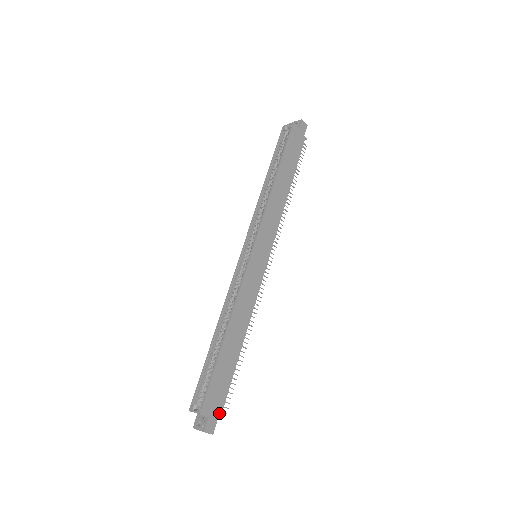
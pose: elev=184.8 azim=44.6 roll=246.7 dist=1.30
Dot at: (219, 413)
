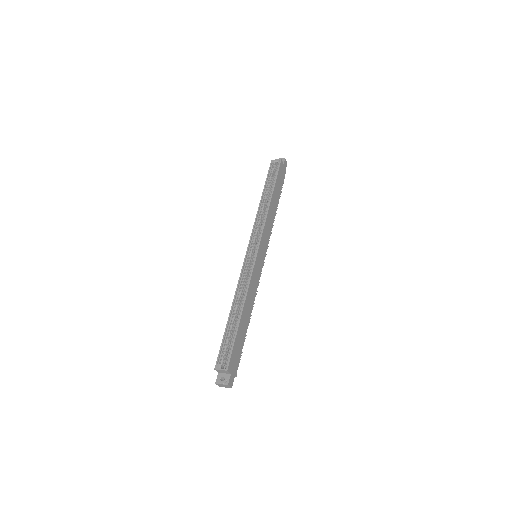
Dot at: (235, 372)
